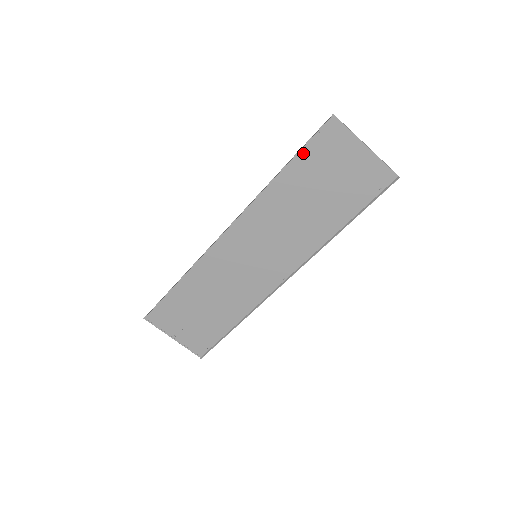
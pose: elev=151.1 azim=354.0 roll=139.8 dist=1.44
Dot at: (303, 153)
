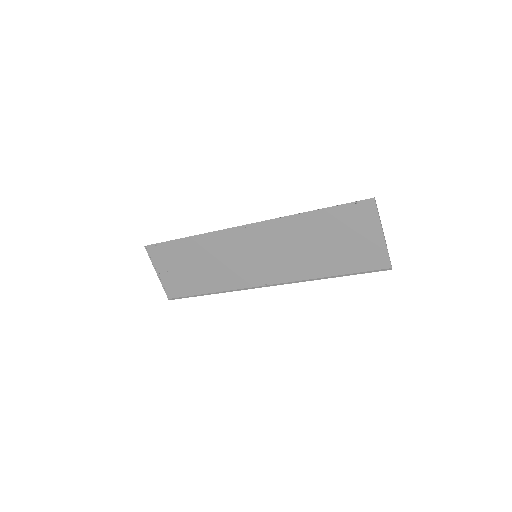
Dot at: (336, 209)
